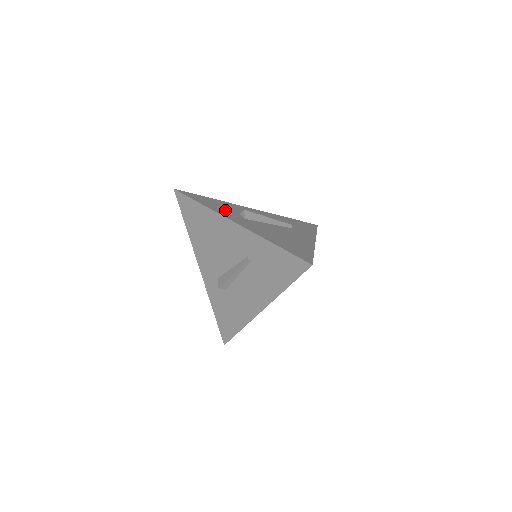
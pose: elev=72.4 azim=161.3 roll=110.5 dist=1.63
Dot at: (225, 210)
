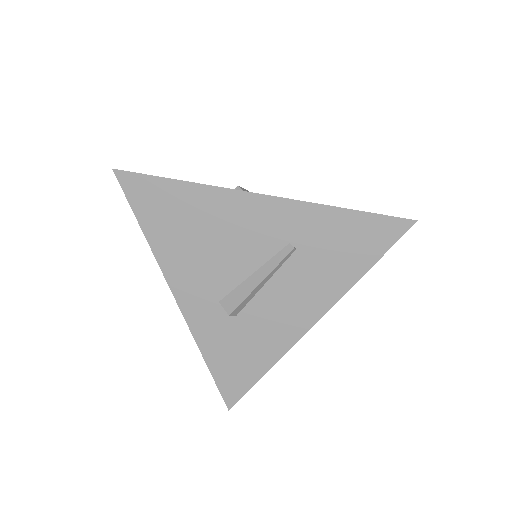
Dot at: occluded
